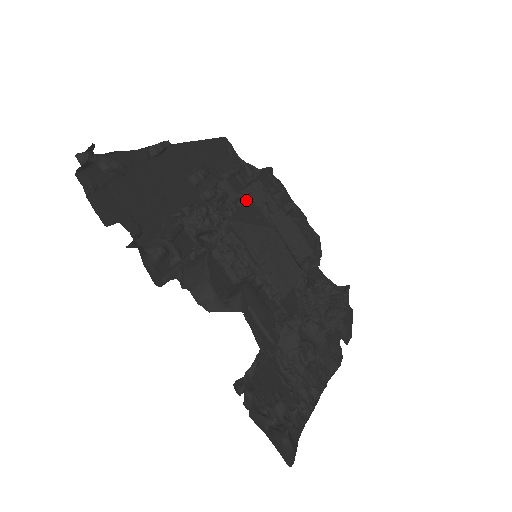
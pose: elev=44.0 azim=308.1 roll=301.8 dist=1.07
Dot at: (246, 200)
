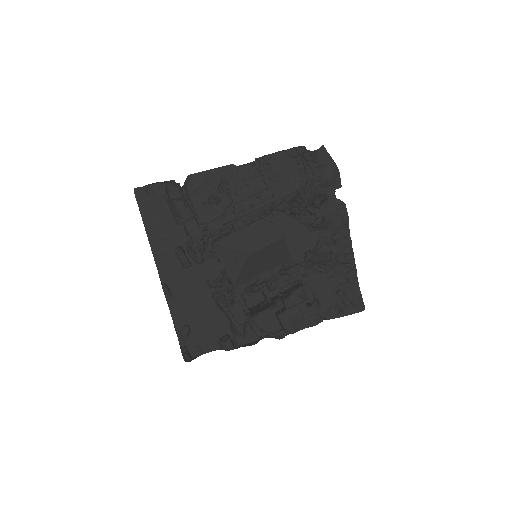
Dot at: (217, 252)
